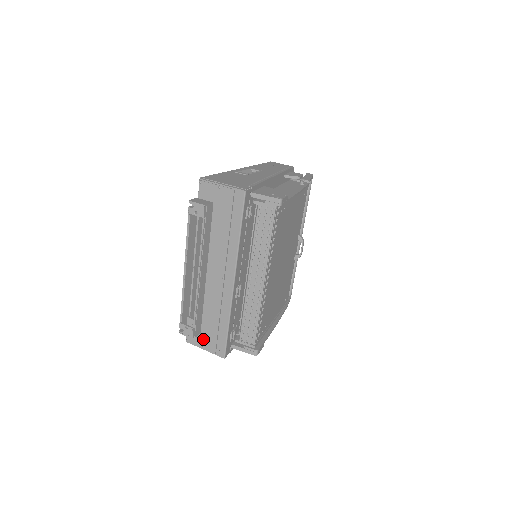
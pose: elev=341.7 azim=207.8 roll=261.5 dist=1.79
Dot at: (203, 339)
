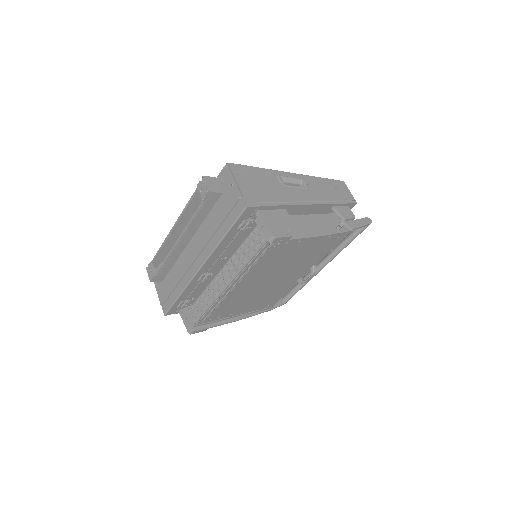
Dot at: (161, 287)
